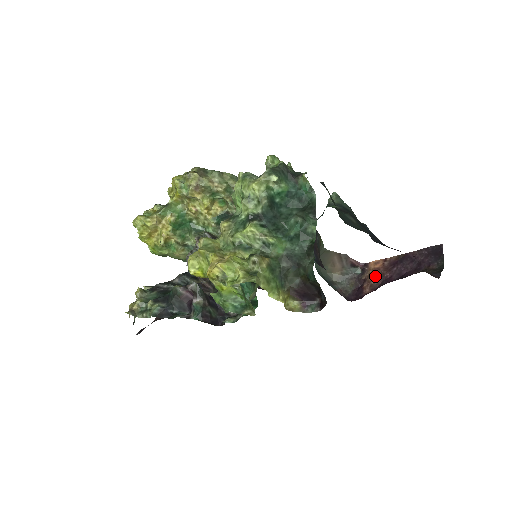
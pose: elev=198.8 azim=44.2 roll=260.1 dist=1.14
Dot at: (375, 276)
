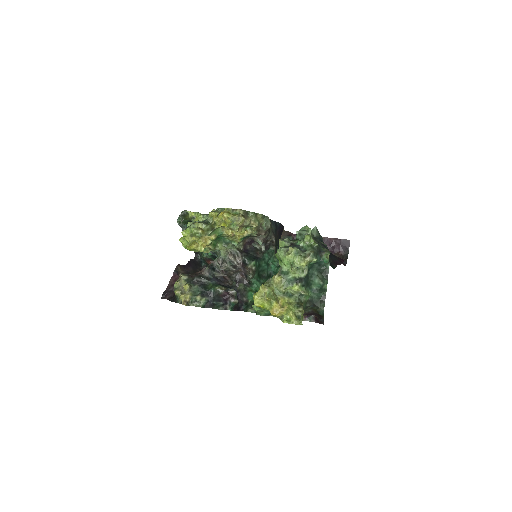
Dot at: occluded
